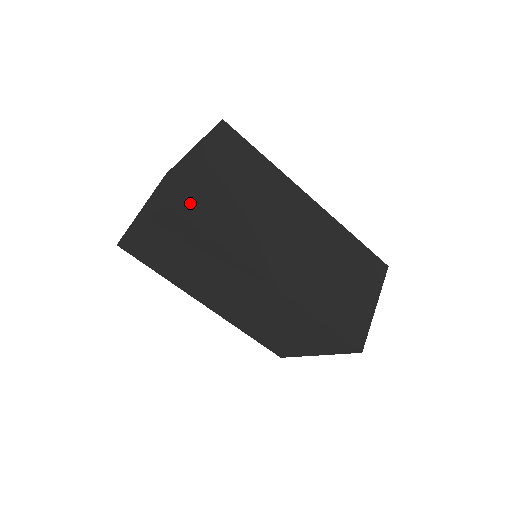
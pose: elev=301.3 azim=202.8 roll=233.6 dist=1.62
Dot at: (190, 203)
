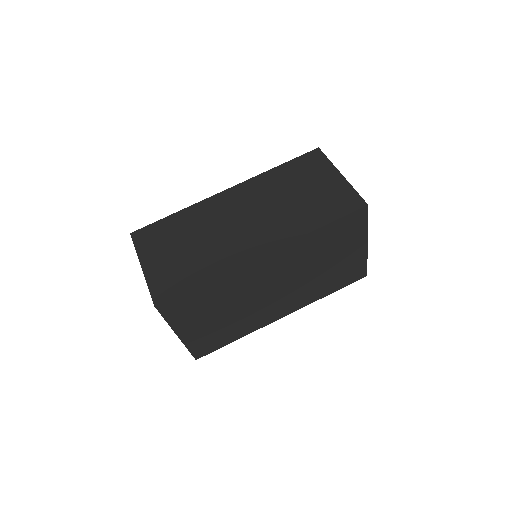
Dot at: (165, 288)
